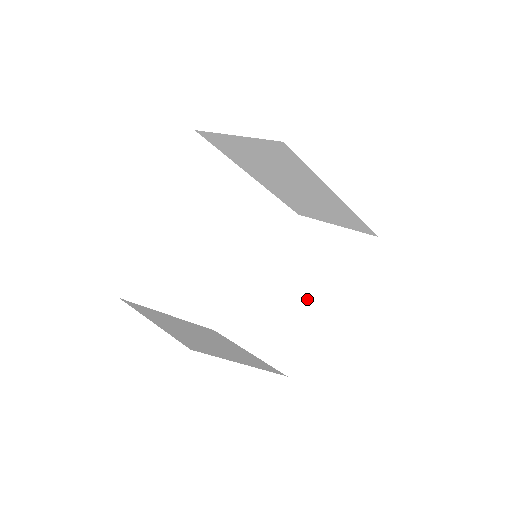
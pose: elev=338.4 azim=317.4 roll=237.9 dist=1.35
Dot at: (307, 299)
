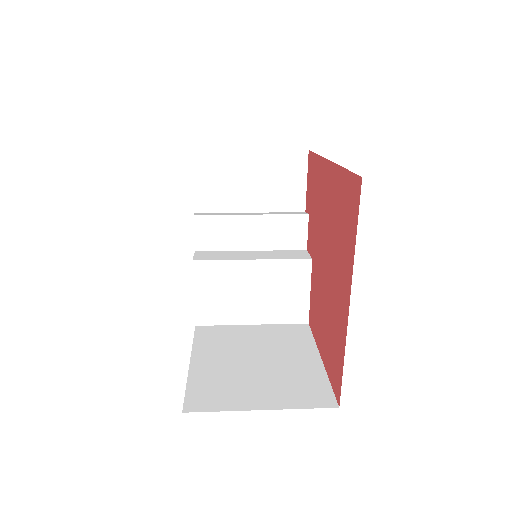
Dot at: (270, 244)
